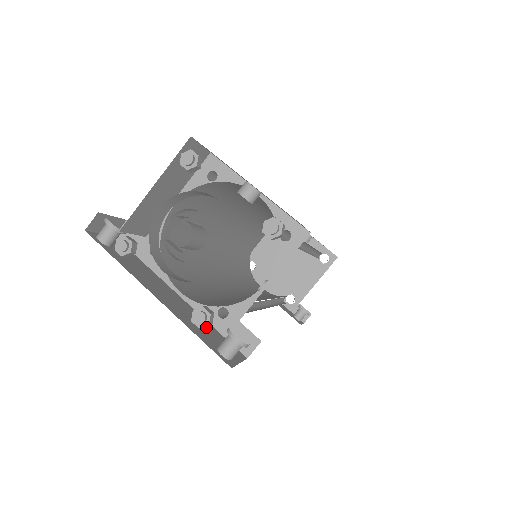
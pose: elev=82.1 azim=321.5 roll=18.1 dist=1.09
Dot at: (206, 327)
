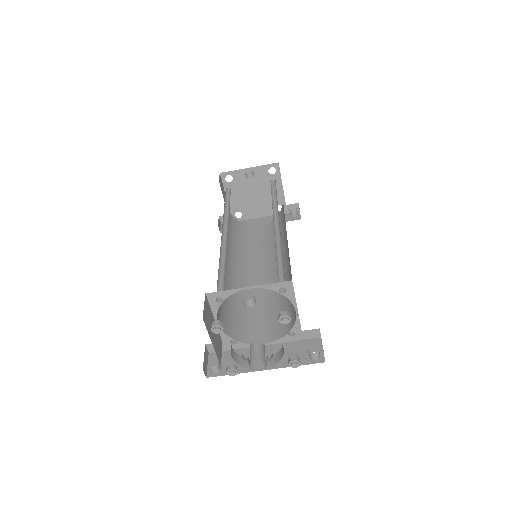
Dot at: (293, 349)
